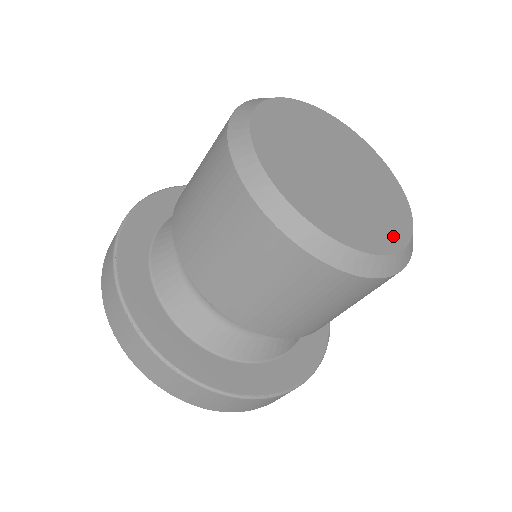
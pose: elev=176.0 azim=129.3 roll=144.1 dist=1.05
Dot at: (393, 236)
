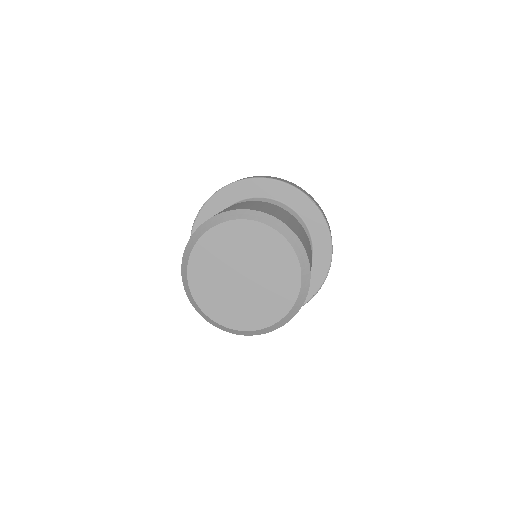
Dot at: (261, 320)
